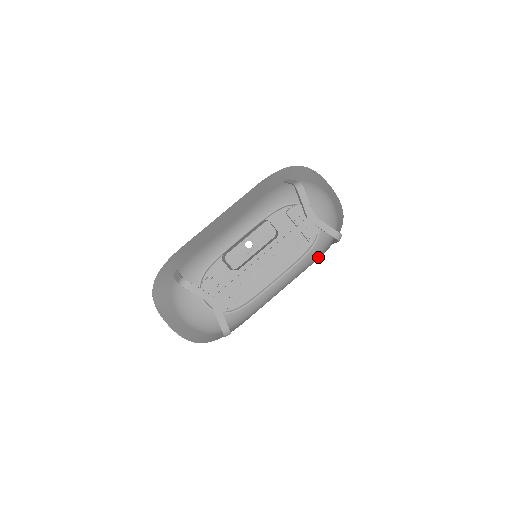
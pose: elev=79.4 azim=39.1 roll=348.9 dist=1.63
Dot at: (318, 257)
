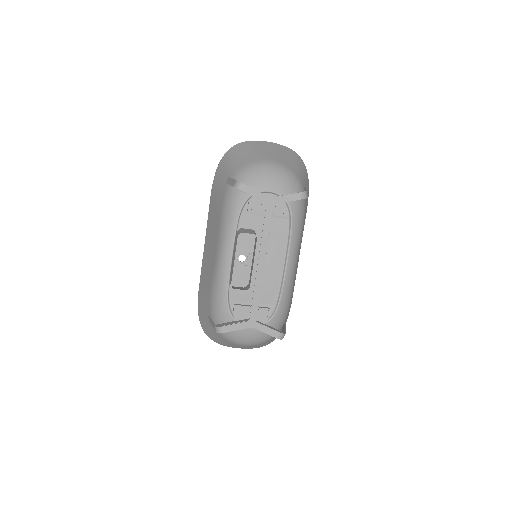
Dot at: (303, 216)
